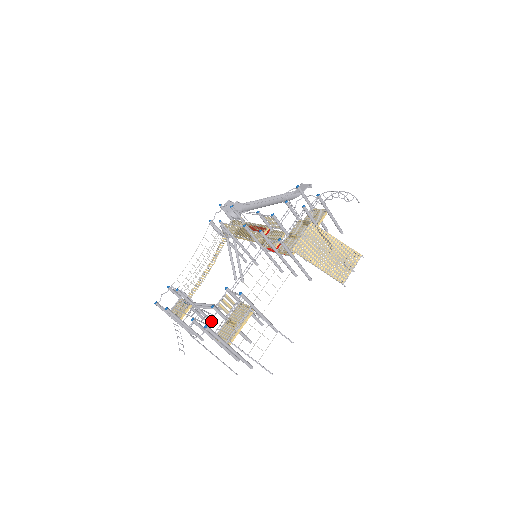
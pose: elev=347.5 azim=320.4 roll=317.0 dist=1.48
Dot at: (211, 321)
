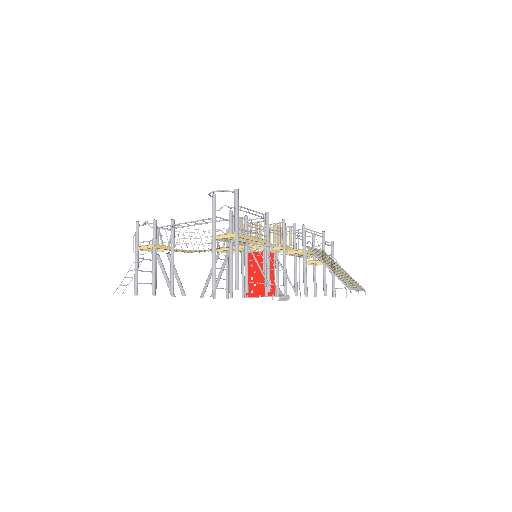
Dot at: (173, 286)
